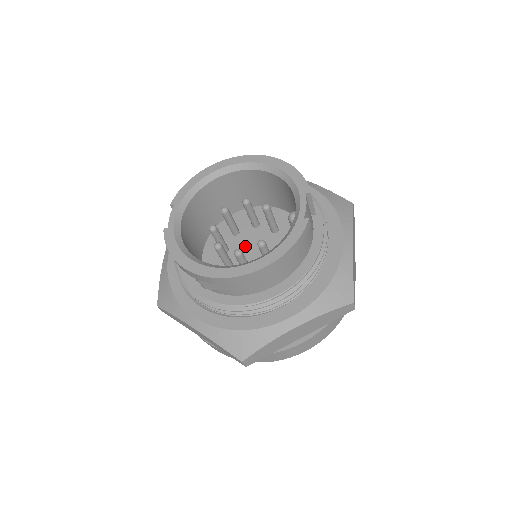
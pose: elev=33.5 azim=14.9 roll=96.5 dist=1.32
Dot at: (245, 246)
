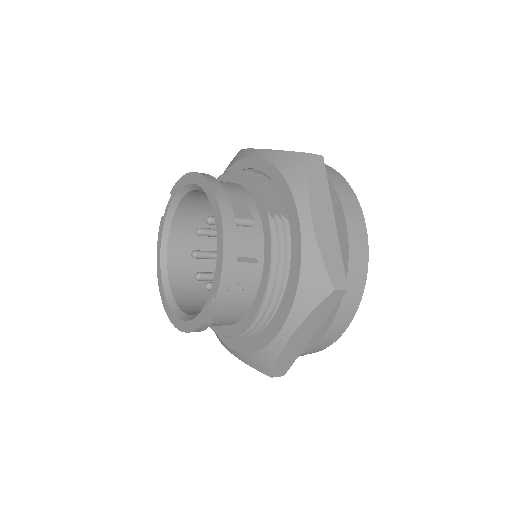
Dot at: occluded
